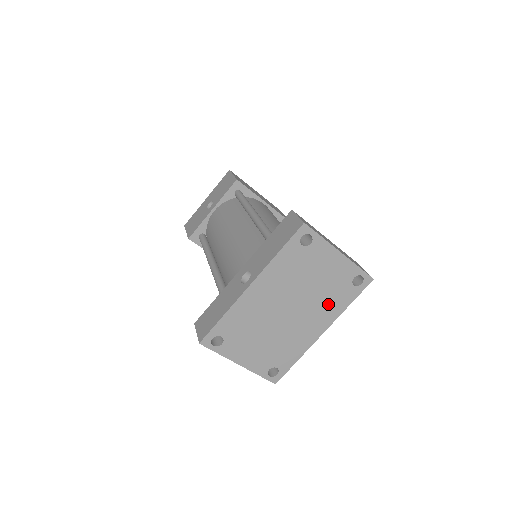
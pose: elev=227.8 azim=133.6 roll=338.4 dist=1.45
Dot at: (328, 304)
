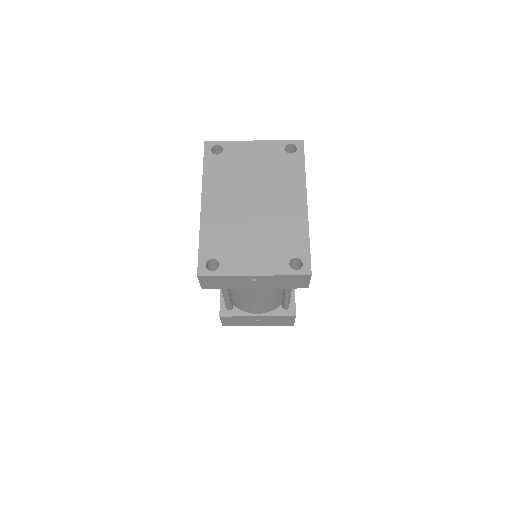
Dot at: (285, 179)
